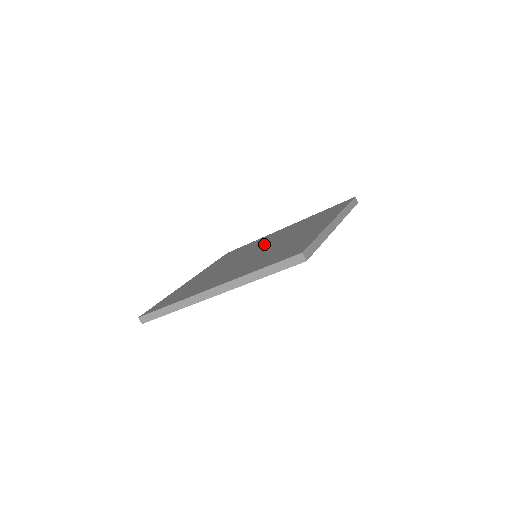
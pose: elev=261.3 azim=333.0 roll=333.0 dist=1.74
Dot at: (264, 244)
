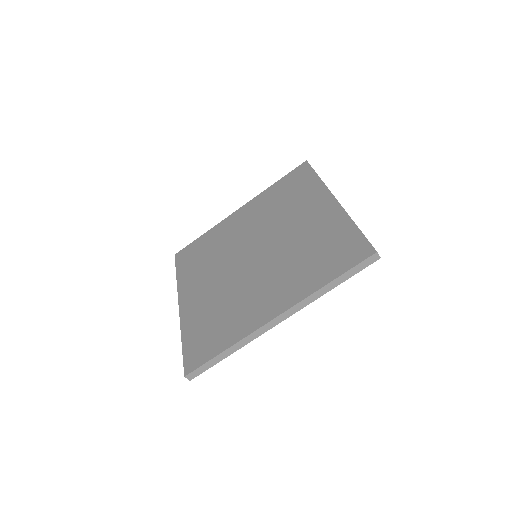
Dot at: (277, 237)
